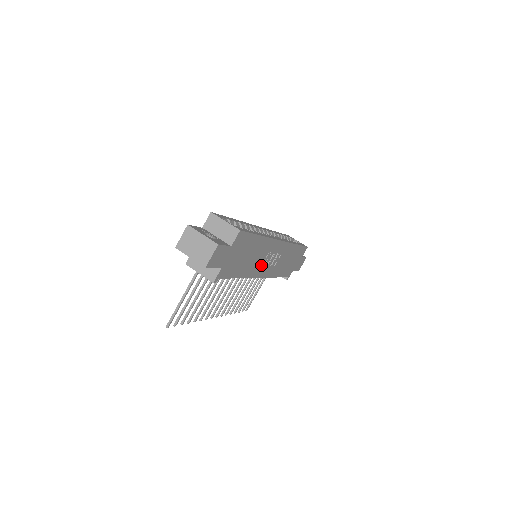
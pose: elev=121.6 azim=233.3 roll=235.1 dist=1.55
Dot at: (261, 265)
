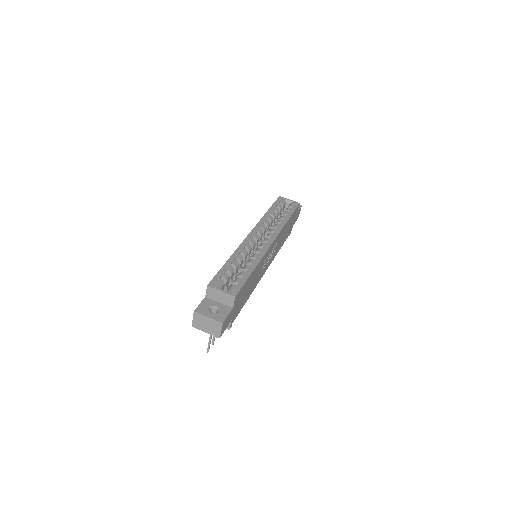
Dot at: (262, 270)
